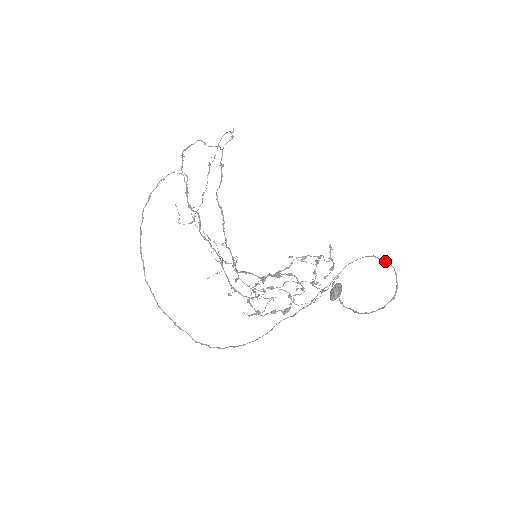
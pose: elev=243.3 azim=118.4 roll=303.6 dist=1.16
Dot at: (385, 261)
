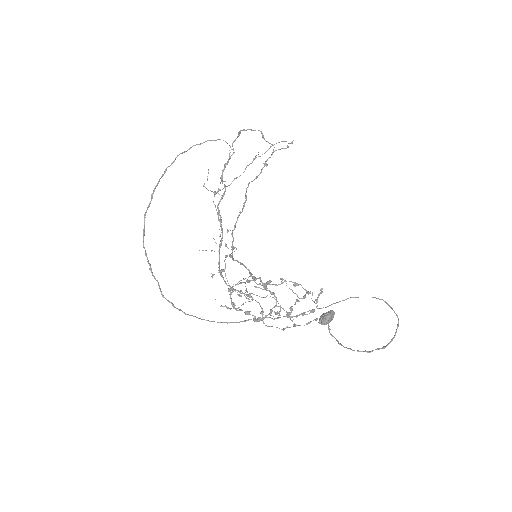
Dot at: (393, 310)
